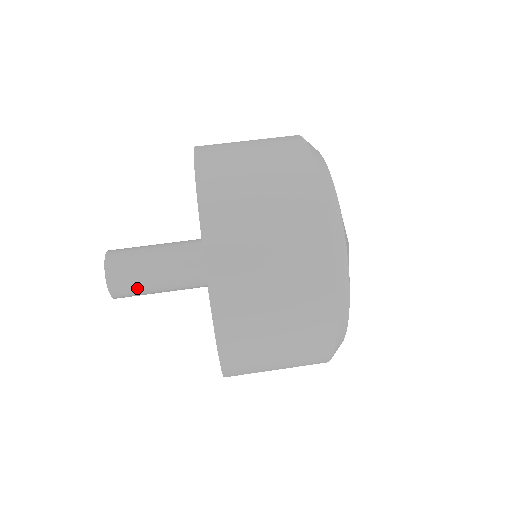
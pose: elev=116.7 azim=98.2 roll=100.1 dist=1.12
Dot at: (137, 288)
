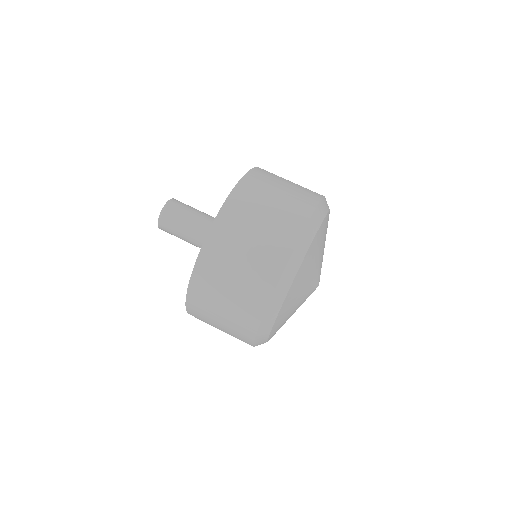
Dot at: (177, 221)
